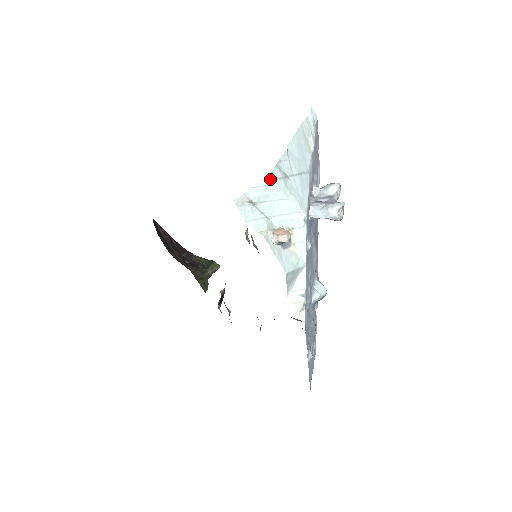
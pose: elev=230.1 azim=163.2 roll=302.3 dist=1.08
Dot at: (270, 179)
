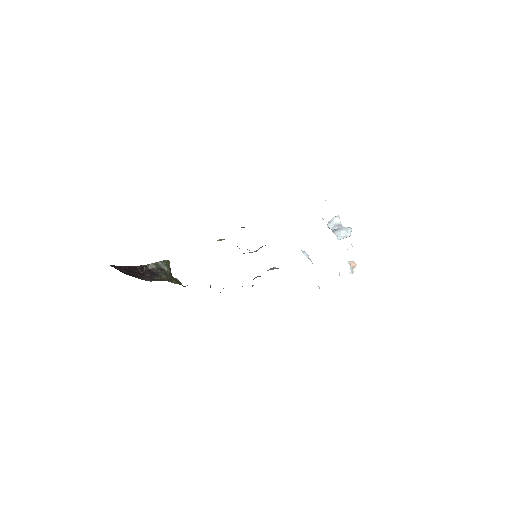
Dot at: occluded
